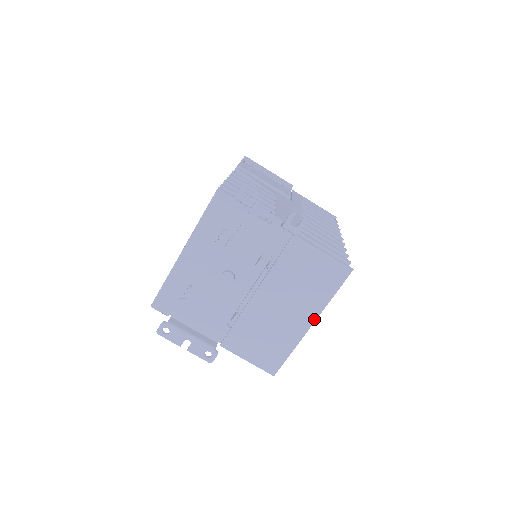
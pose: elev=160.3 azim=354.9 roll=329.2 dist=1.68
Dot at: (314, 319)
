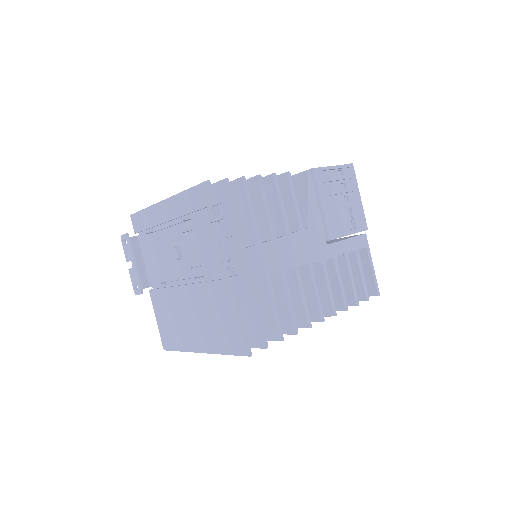
Dot at: (205, 351)
